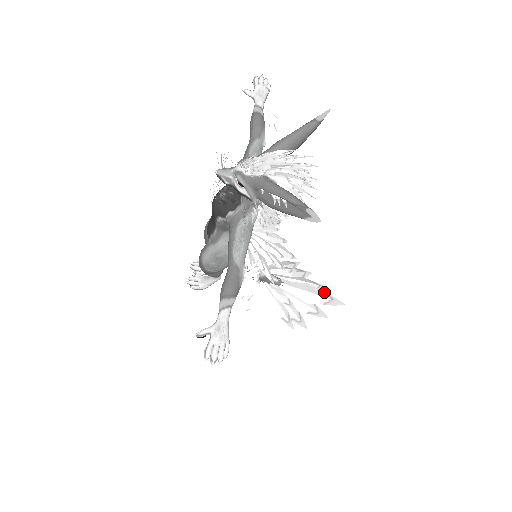
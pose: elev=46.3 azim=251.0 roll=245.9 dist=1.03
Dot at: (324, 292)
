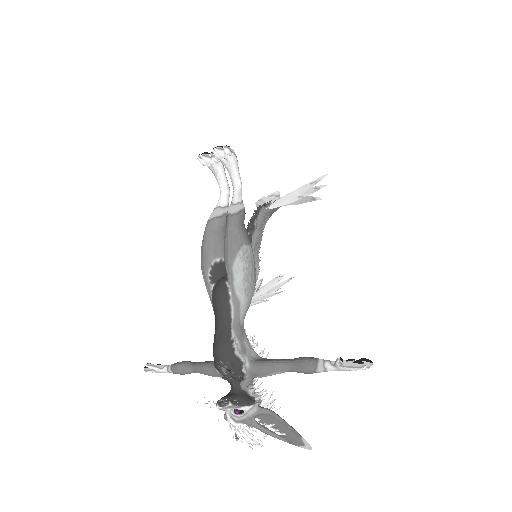
Dot at: (314, 197)
